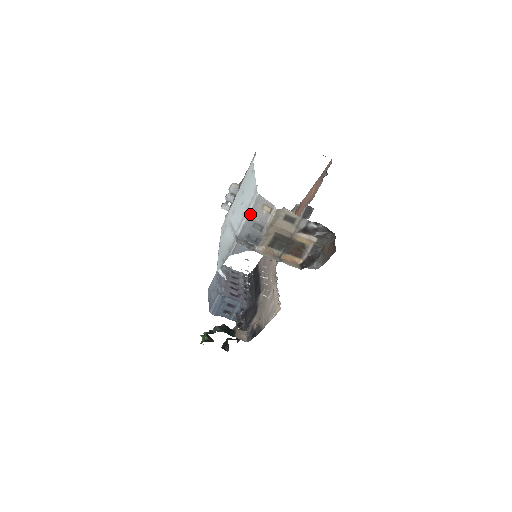
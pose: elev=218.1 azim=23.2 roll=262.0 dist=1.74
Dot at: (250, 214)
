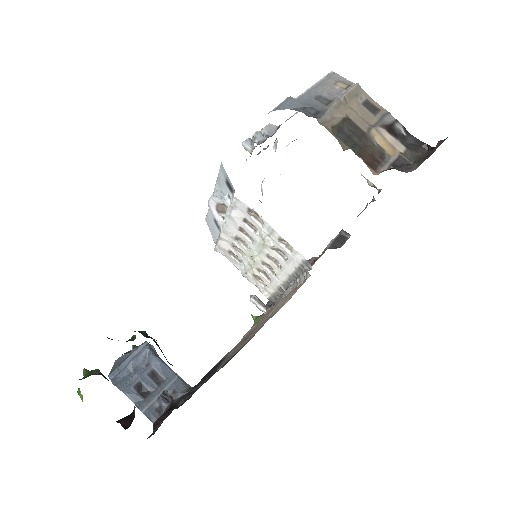
Dot at: (314, 87)
